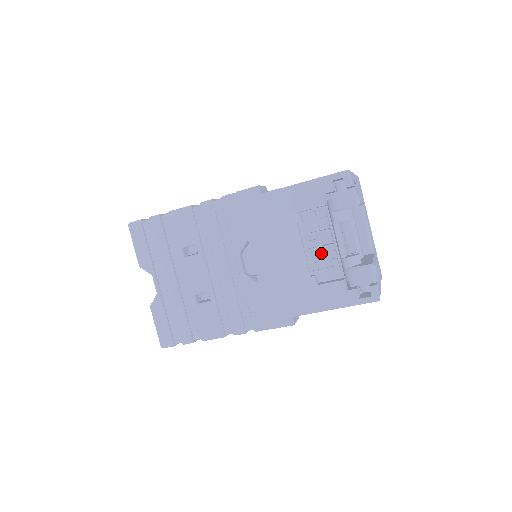
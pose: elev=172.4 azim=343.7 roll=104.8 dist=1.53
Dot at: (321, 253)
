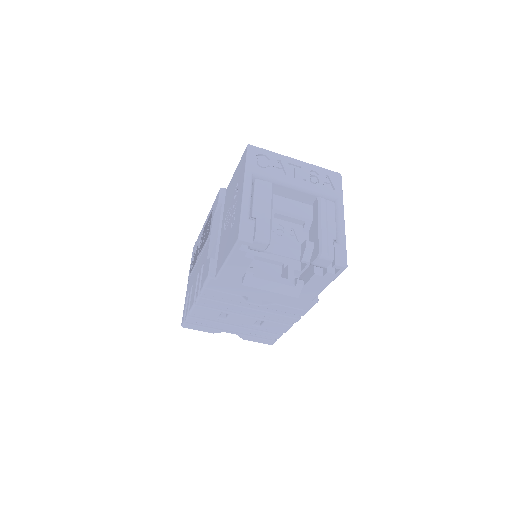
Dot at: occluded
